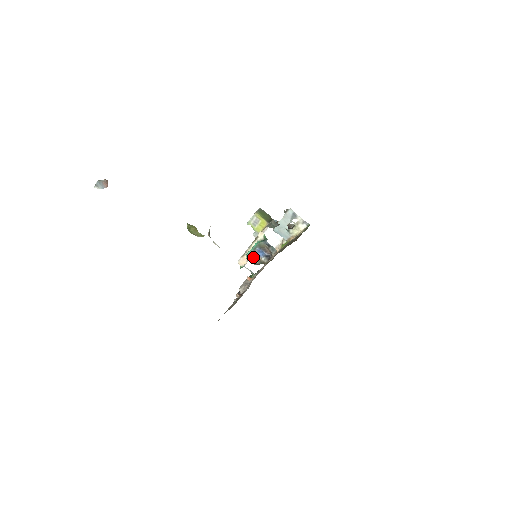
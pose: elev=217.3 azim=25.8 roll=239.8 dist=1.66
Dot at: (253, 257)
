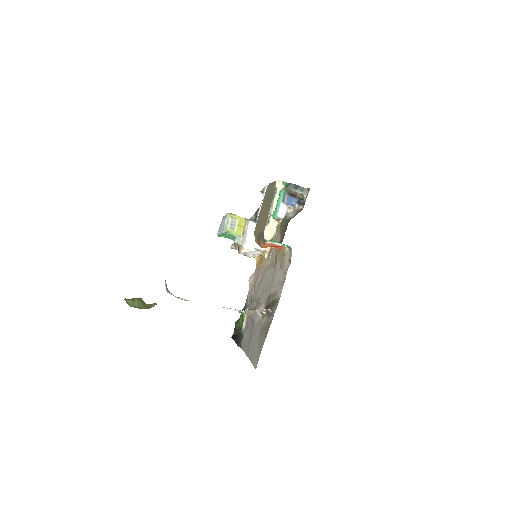
Dot at: (285, 211)
